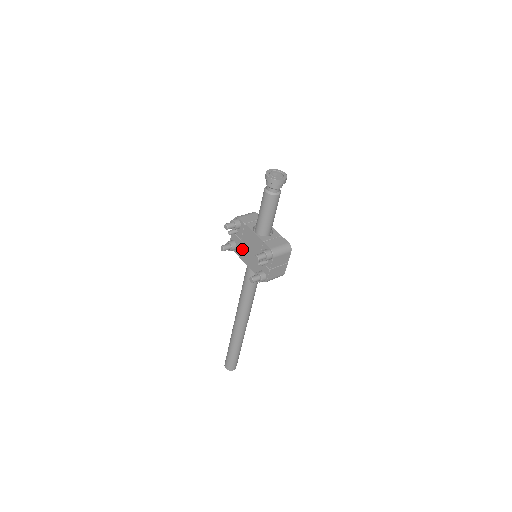
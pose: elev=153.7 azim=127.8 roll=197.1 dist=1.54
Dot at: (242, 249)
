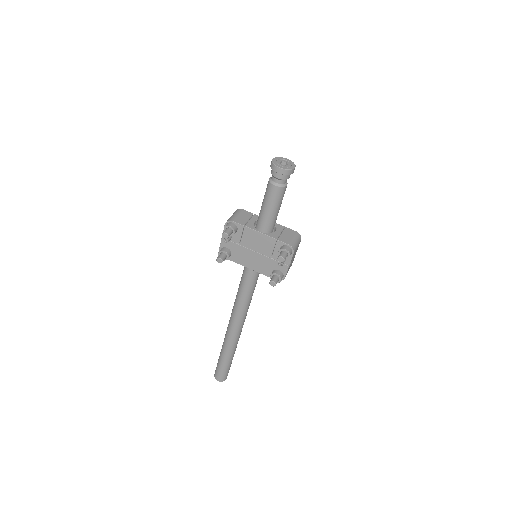
Dot at: (241, 254)
